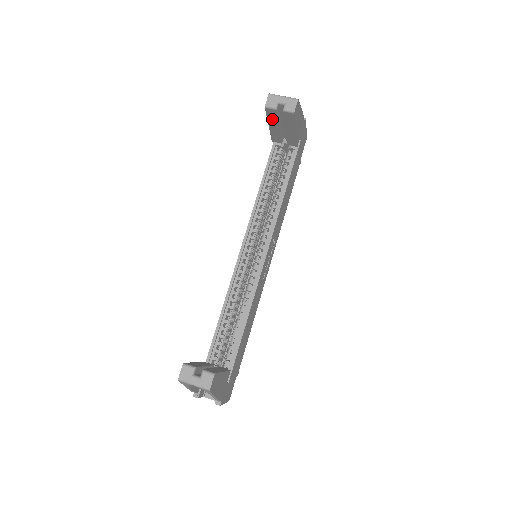
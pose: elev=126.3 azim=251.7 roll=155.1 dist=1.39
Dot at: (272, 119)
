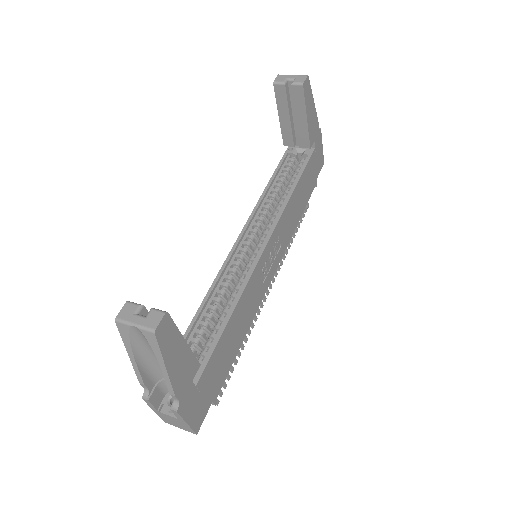
Dot at: (281, 103)
